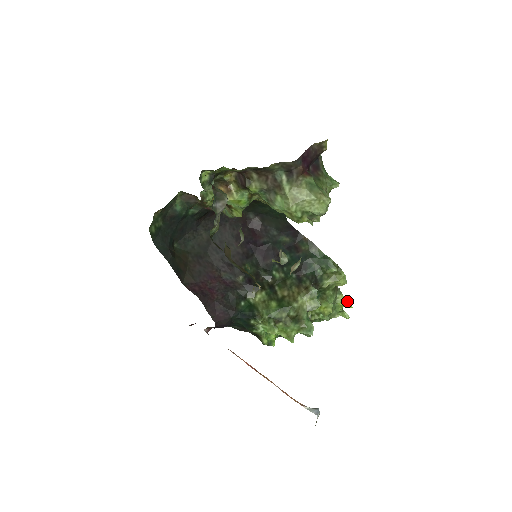
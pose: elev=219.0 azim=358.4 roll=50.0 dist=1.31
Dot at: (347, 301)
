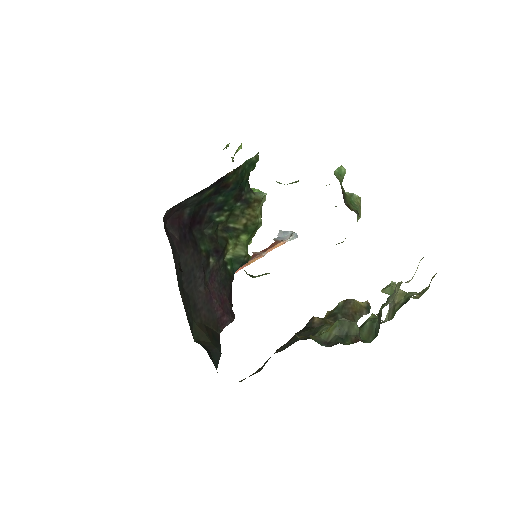
Dot at: (240, 146)
